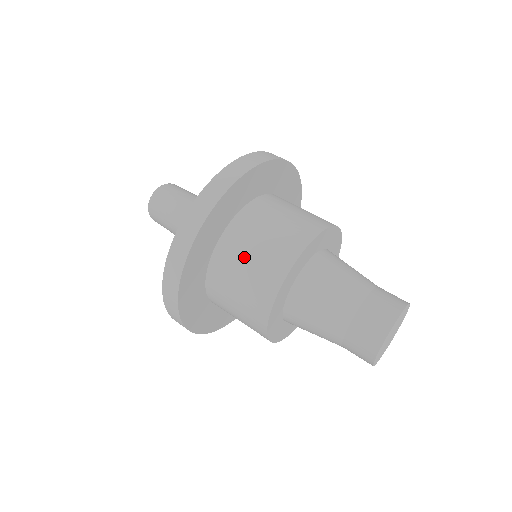
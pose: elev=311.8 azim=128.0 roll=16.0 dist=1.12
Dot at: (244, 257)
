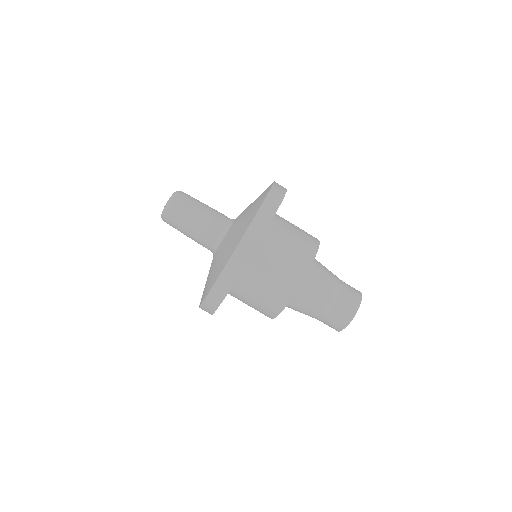
Dot at: occluded
